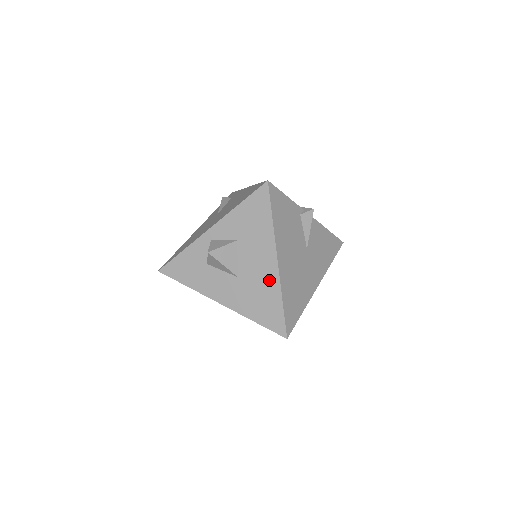
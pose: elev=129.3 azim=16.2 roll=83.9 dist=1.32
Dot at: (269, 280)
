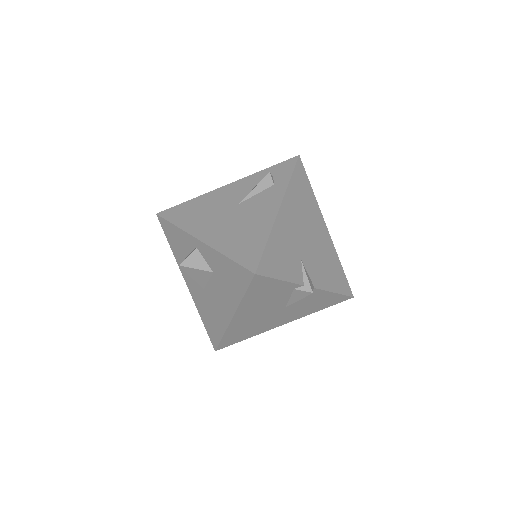
Dot at: (221, 318)
